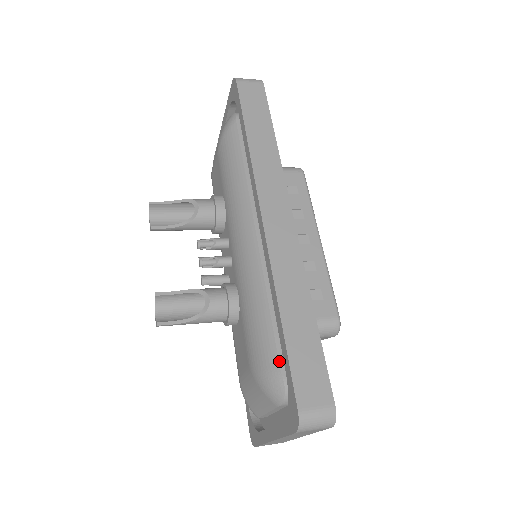
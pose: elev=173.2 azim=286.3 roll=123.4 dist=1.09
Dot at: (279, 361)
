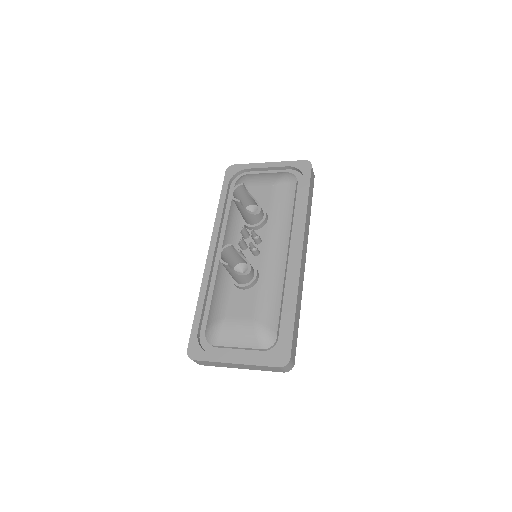
Dot at: (278, 328)
